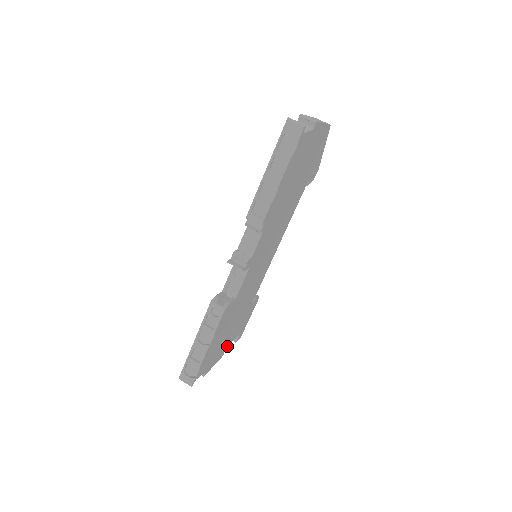
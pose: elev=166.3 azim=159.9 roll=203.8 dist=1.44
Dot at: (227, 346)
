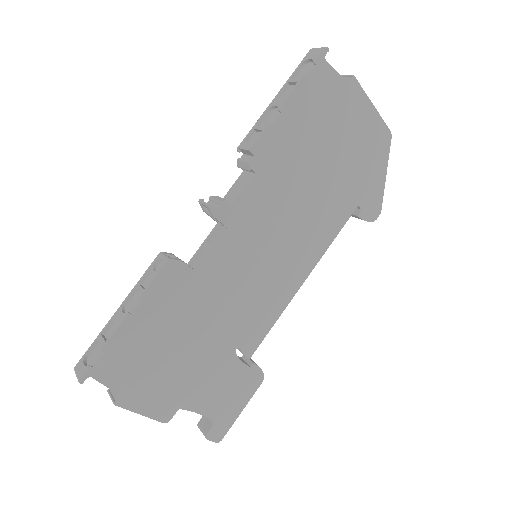
Dot at: (181, 408)
